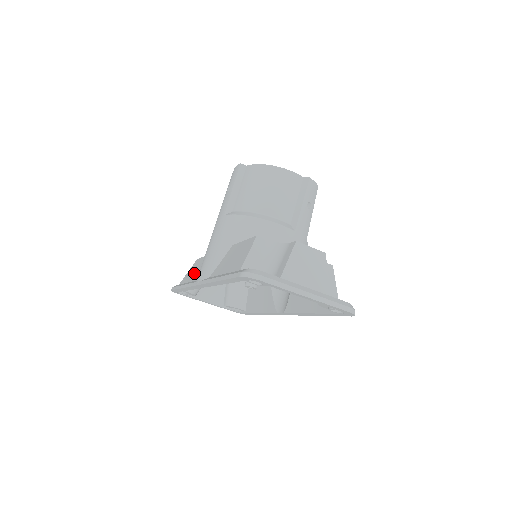
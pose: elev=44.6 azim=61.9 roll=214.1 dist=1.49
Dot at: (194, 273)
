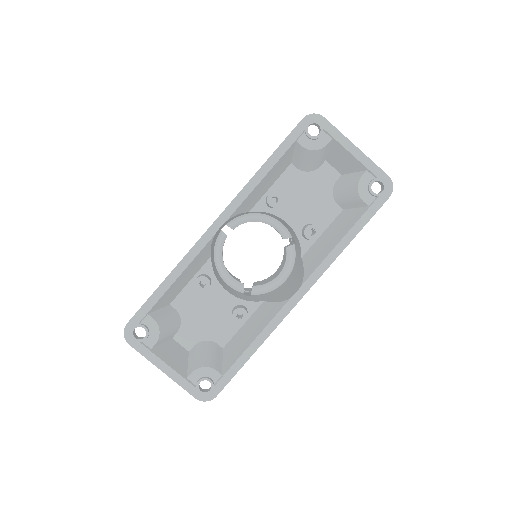
Dot at: occluded
